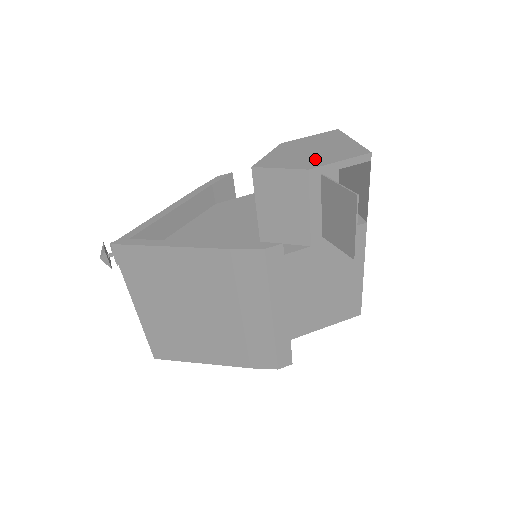
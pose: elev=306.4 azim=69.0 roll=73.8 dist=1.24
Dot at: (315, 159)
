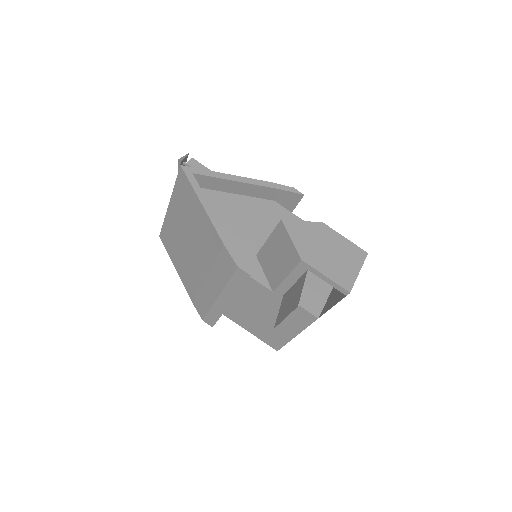
Dot at: (317, 258)
